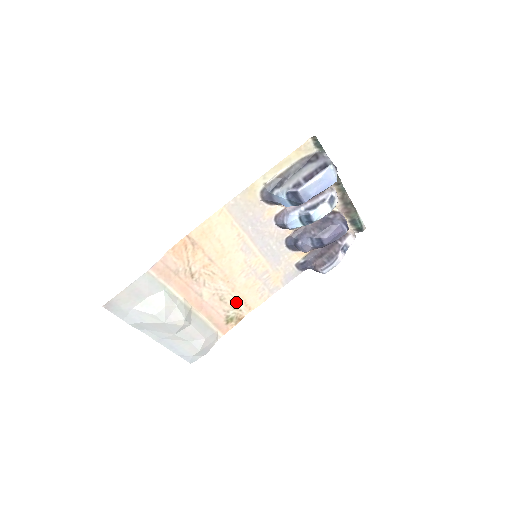
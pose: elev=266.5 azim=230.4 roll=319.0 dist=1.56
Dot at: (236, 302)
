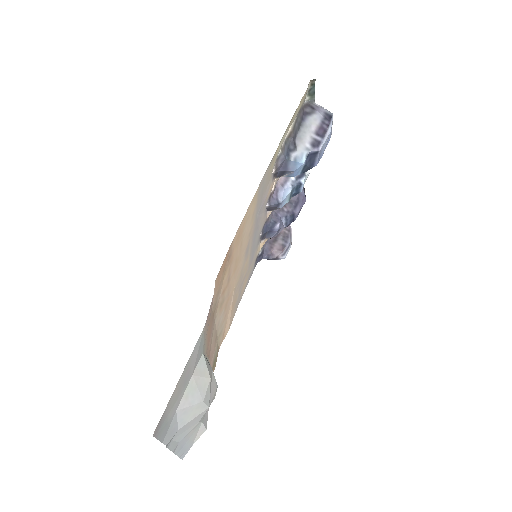
Dot at: (220, 335)
